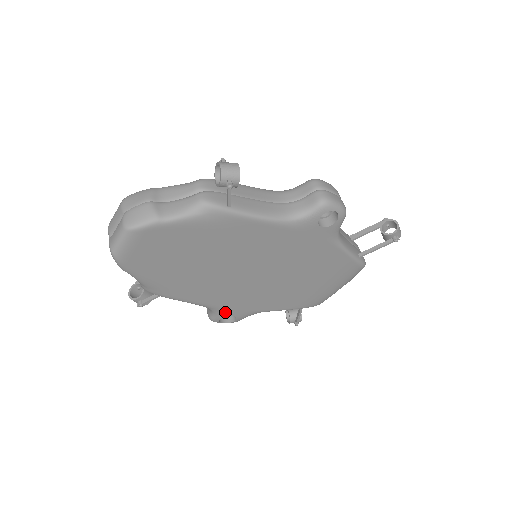
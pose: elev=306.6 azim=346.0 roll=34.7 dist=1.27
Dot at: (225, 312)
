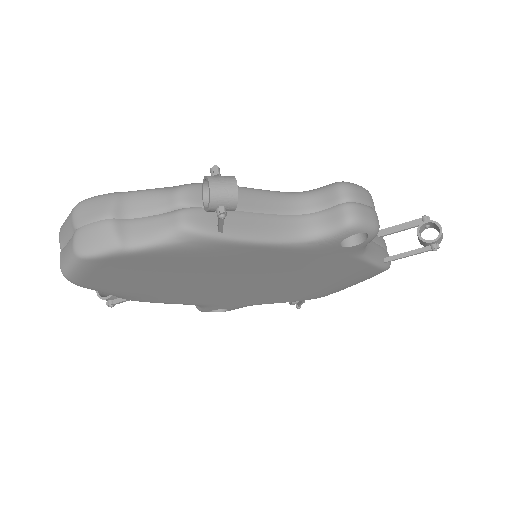
Dot at: (215, 307)
